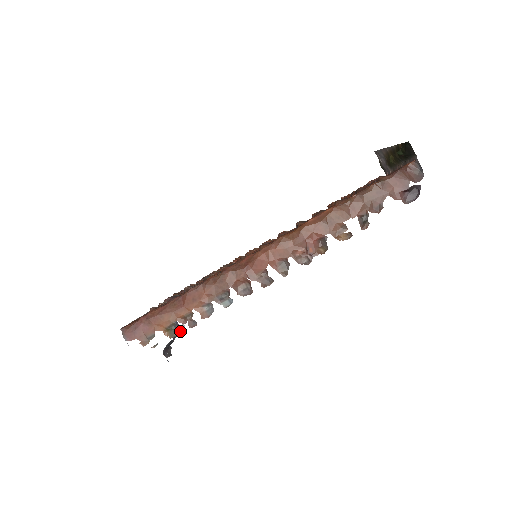
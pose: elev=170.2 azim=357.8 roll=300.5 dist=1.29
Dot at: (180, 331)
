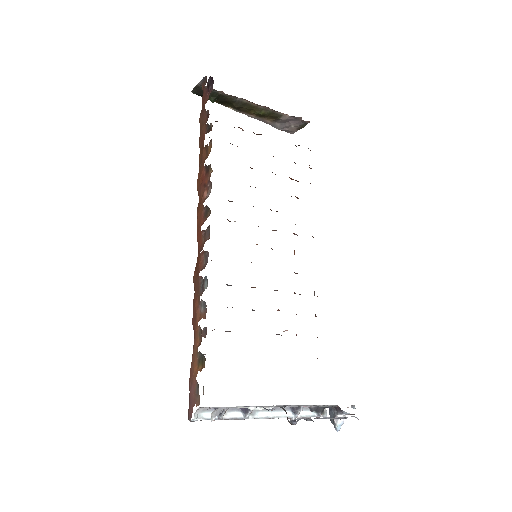
Dot at: (339, 409)
